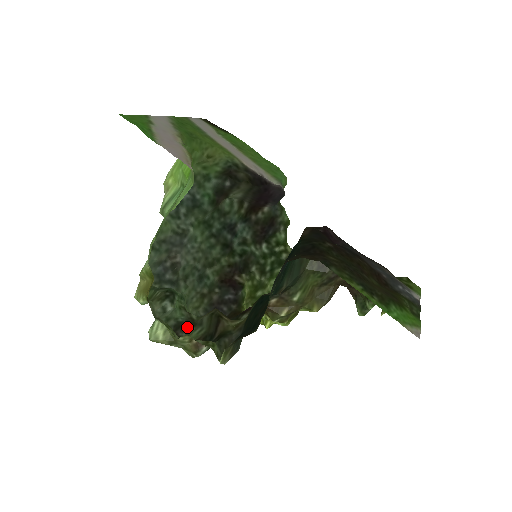
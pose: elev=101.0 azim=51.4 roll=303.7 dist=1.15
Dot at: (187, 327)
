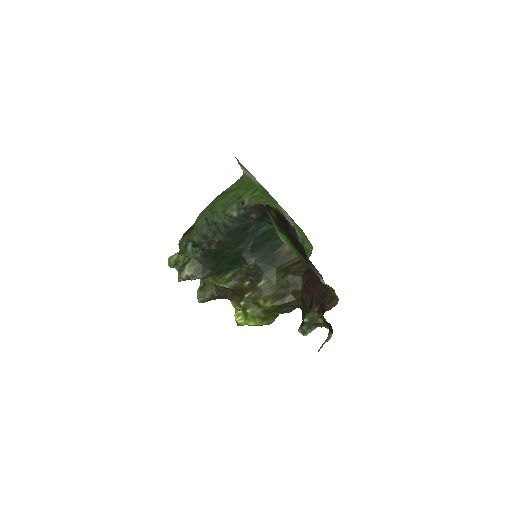
Dot at: occluded
